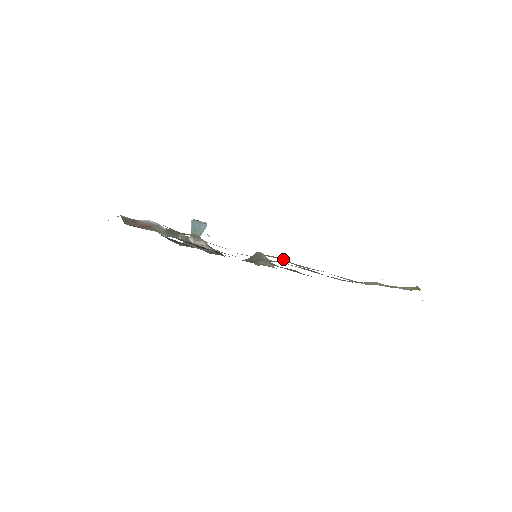
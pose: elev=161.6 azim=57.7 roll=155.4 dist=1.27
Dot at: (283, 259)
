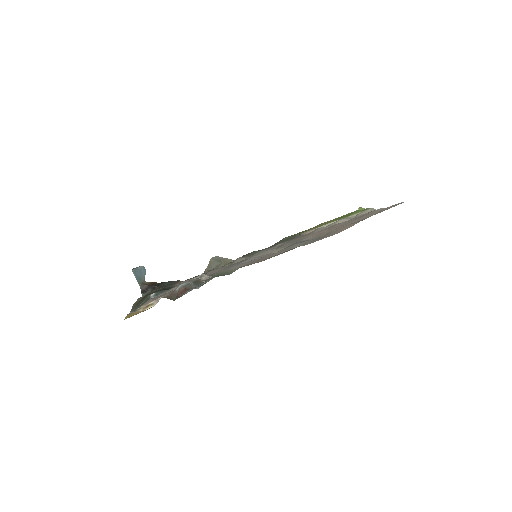
Dot at: (310, 241)
